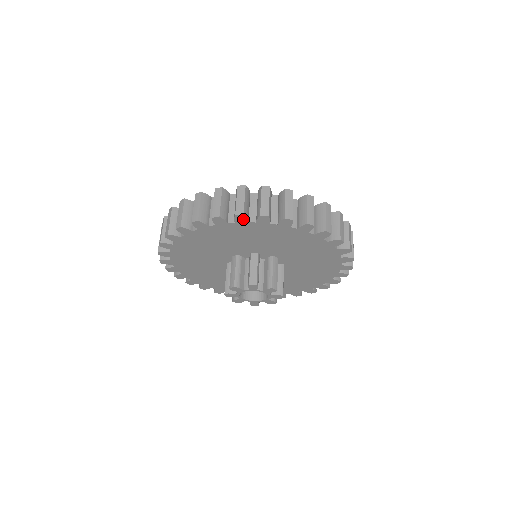
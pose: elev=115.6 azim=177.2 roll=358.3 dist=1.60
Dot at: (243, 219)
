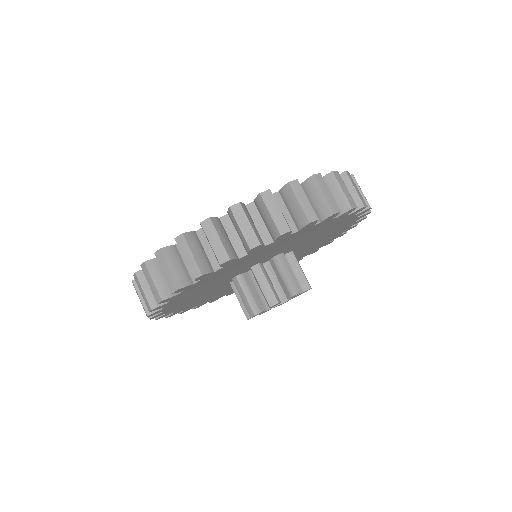
Dot at: (159, 307)
